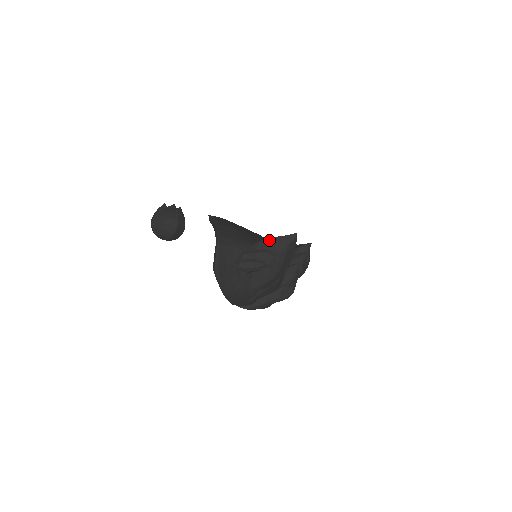
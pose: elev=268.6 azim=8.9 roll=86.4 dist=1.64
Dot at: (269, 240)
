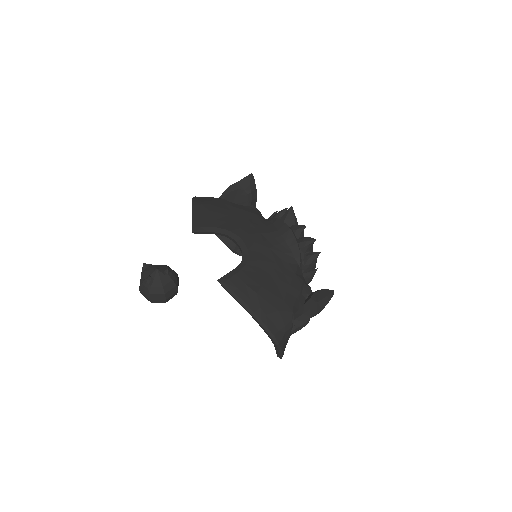
Dot at: (313, 309)
